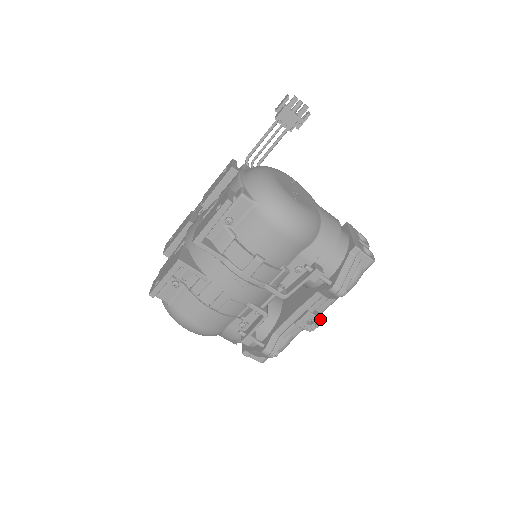
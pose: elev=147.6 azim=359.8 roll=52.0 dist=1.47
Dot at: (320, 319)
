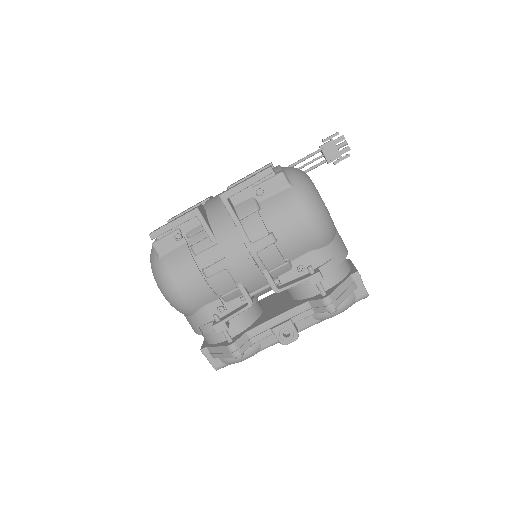
Dot at: (298, 334)
